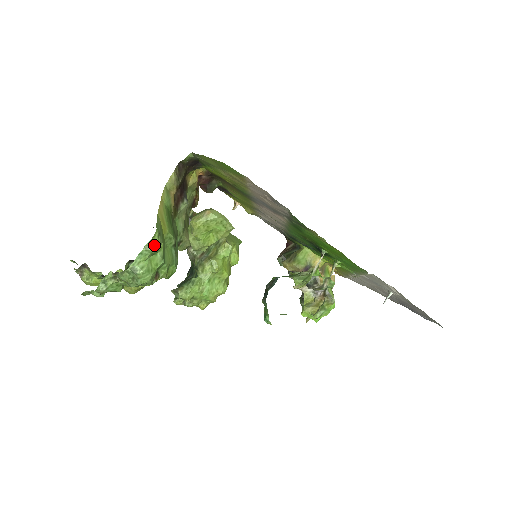
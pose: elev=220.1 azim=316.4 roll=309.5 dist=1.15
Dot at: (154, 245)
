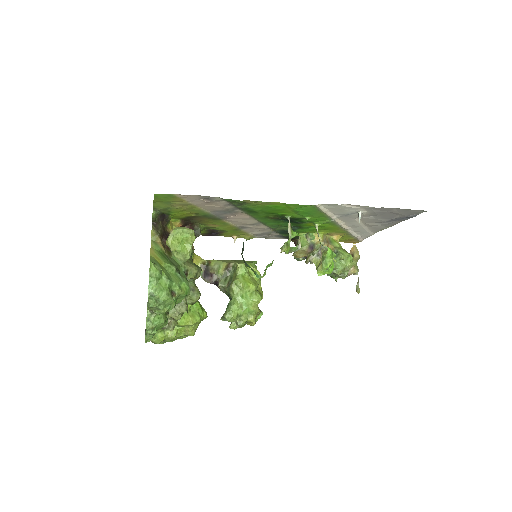
Dot at: (154, 272)
